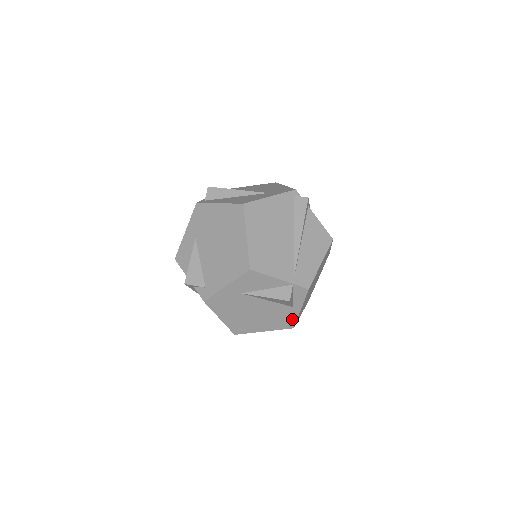
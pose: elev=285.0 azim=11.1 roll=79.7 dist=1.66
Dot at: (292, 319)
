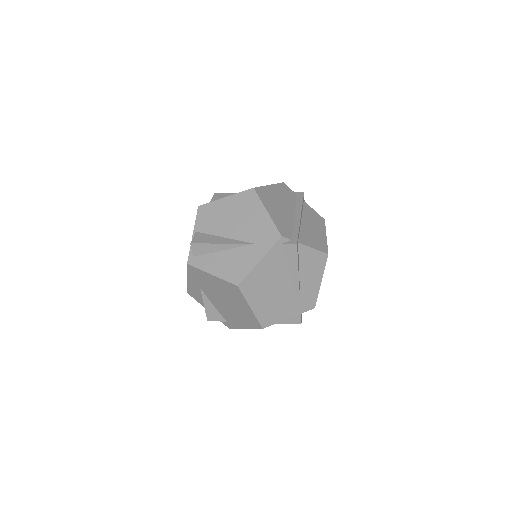
Dot at: occluded
